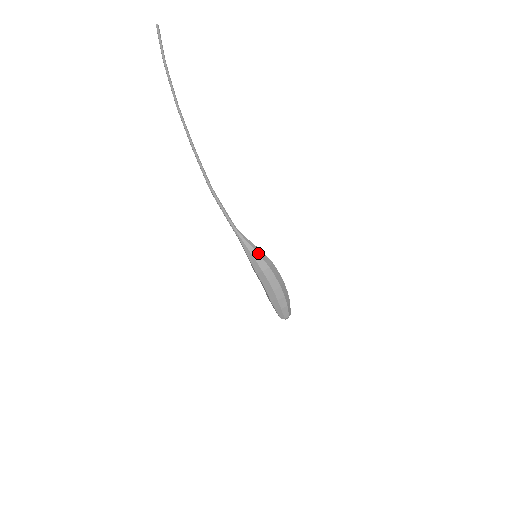
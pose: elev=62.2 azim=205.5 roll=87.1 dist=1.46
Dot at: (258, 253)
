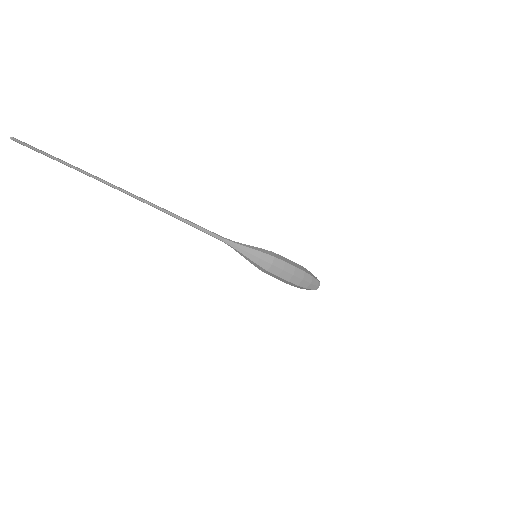
Dot at: (252, 260)
